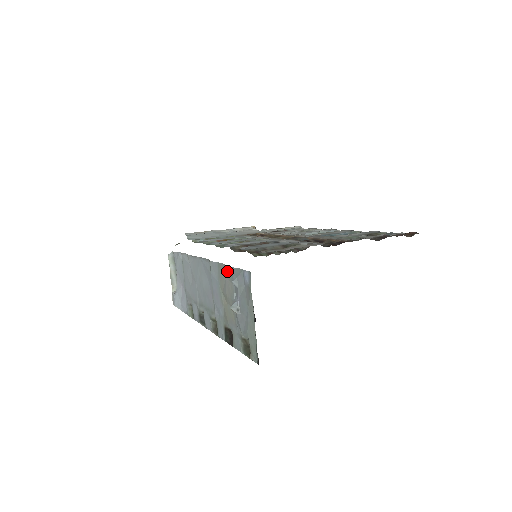
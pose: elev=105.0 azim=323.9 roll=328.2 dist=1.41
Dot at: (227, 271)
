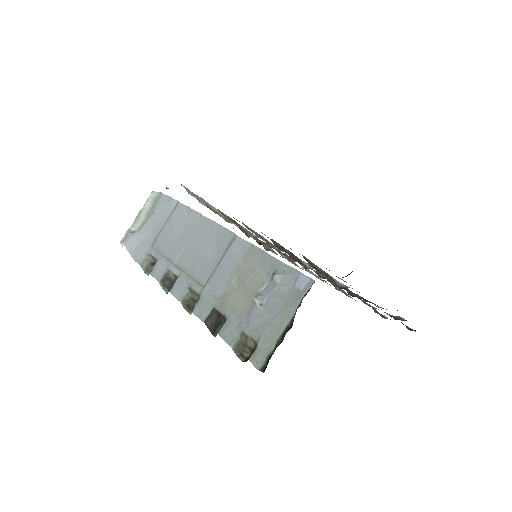
Dot at: (266, 260)
